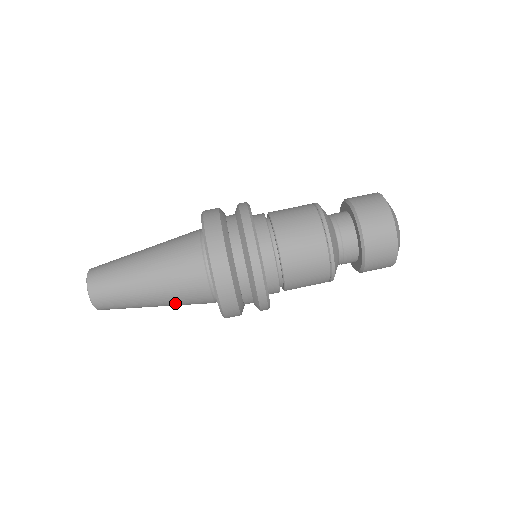
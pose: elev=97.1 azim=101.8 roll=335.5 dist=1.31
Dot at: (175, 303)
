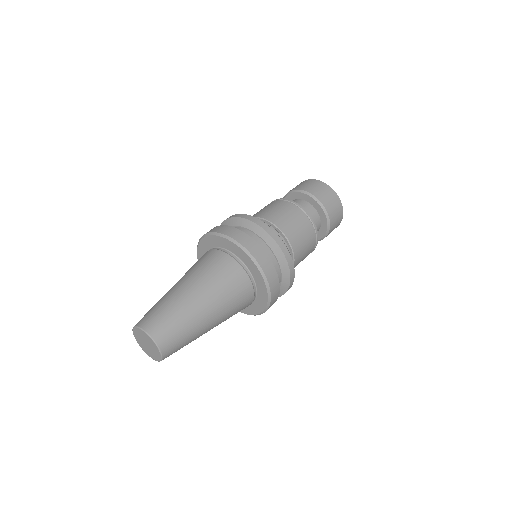
Dot at: (206, 280)
